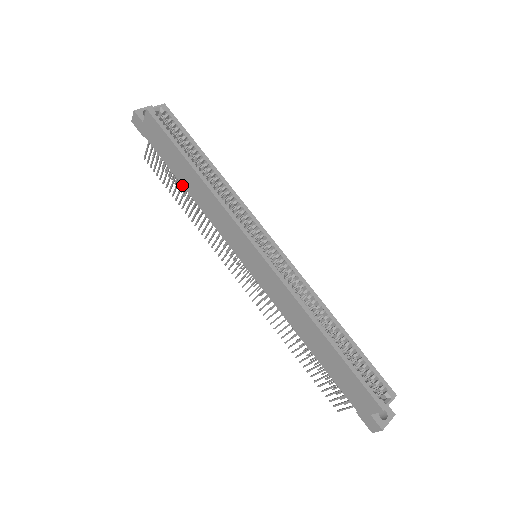
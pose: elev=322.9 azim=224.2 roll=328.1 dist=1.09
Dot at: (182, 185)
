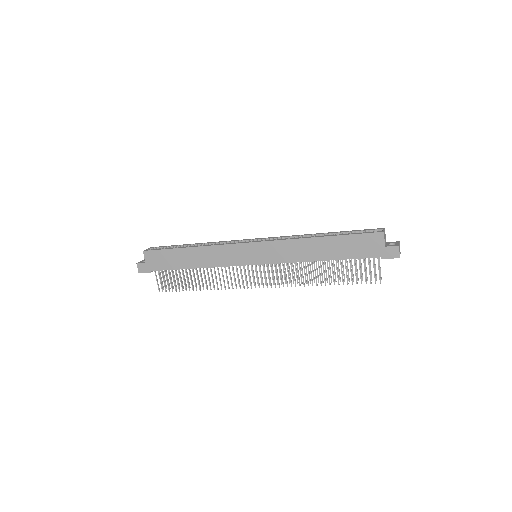
Dot at: (189, 269)
